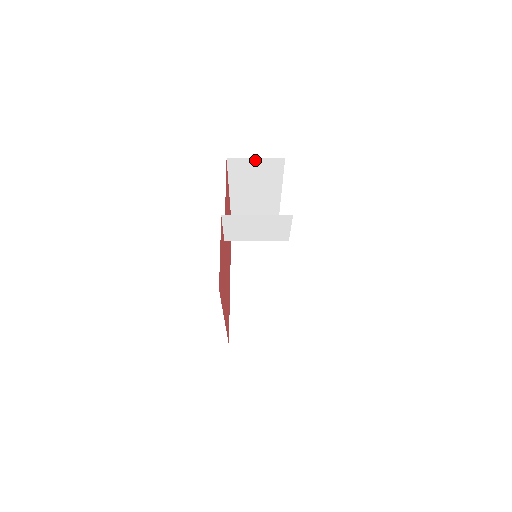
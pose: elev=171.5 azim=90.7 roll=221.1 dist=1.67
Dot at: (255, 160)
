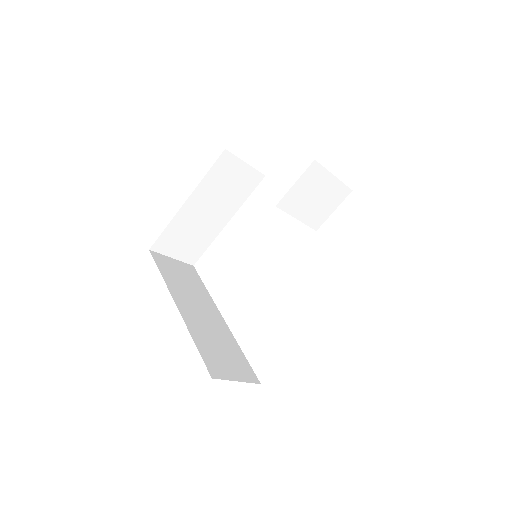
Dot at: (244, 165)
